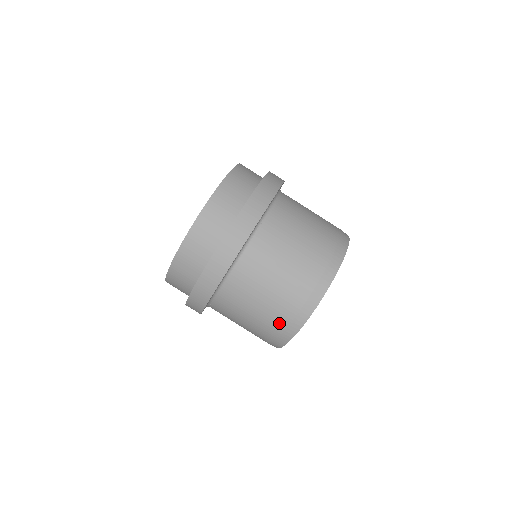
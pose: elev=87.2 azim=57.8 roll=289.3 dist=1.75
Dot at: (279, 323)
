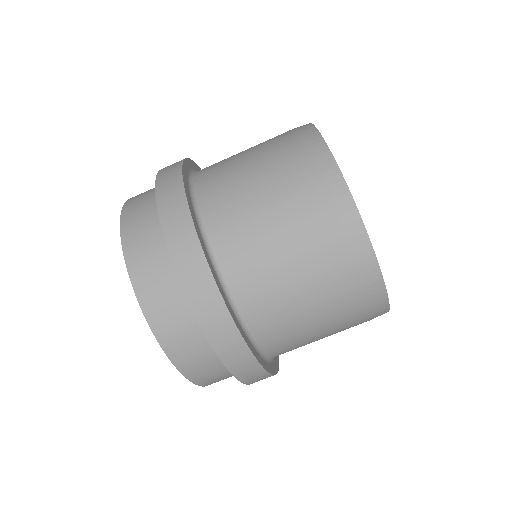
Dot at: occluded
